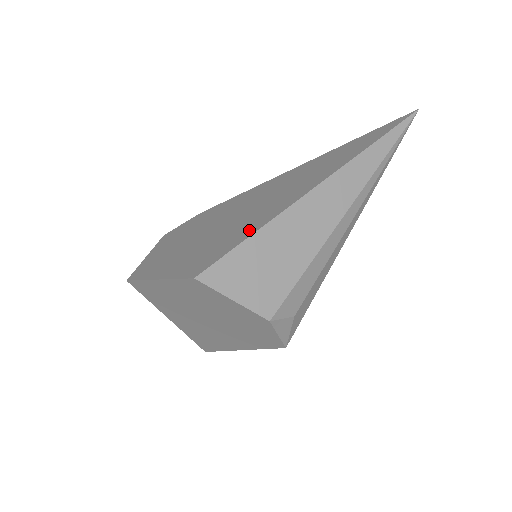
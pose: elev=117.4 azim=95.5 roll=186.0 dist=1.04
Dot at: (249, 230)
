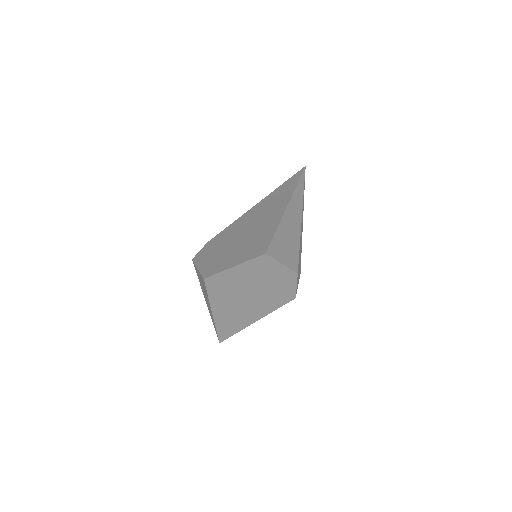
Dot at: (271, 230)
